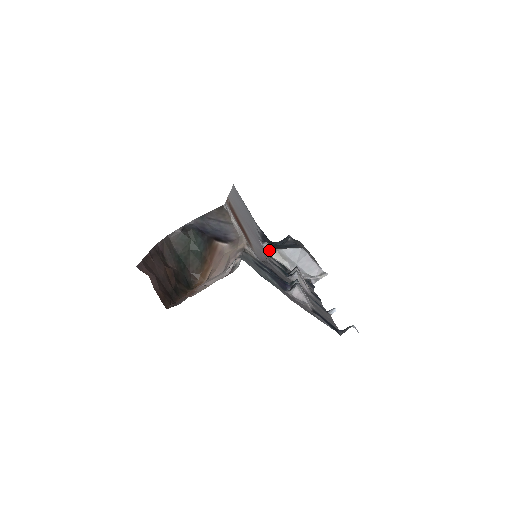
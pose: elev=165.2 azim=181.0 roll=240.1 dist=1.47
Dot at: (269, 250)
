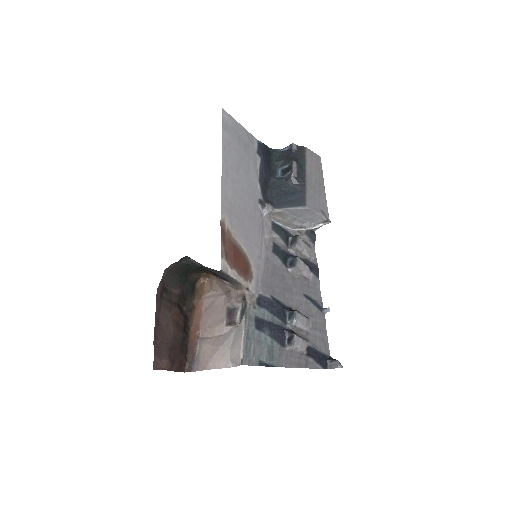
Dot at: (269, 213)
